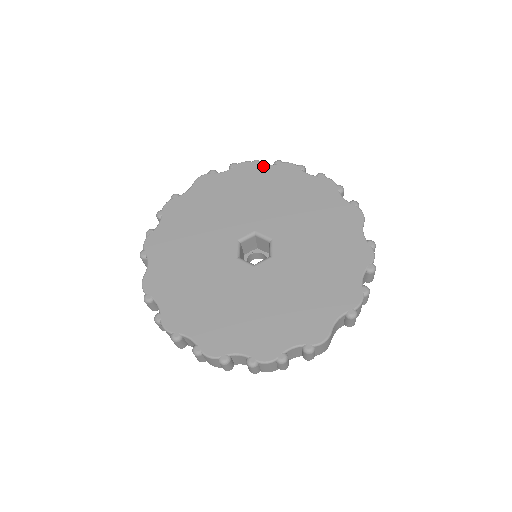
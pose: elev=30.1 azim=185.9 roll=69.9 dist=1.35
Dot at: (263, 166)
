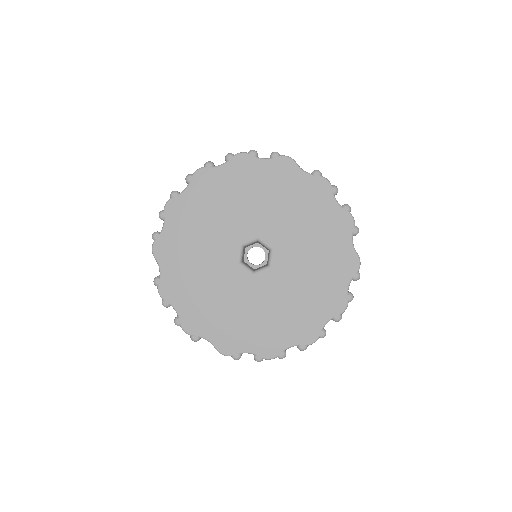
Dot at: (183, 193)
